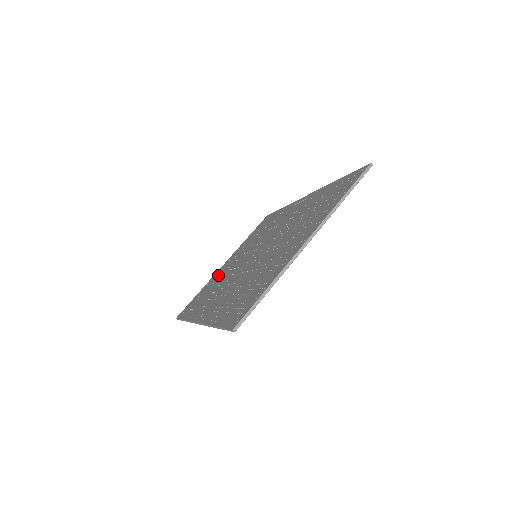
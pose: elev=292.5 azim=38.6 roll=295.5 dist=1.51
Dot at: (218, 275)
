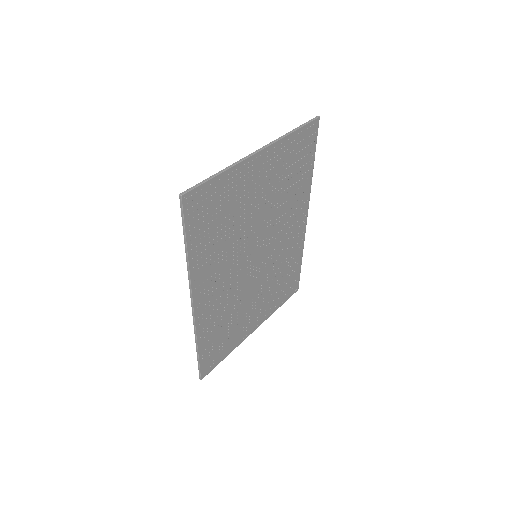
Dot at: (241, 325)
